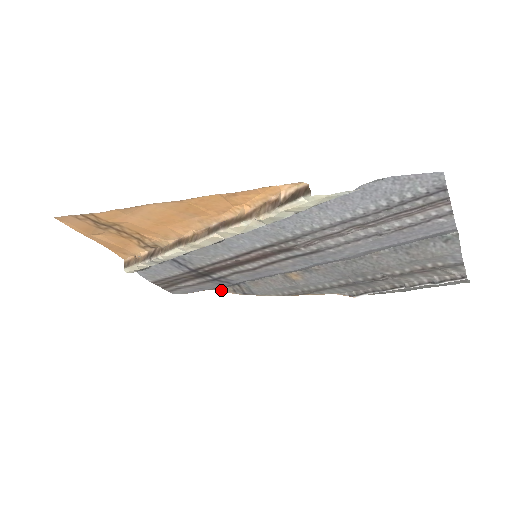
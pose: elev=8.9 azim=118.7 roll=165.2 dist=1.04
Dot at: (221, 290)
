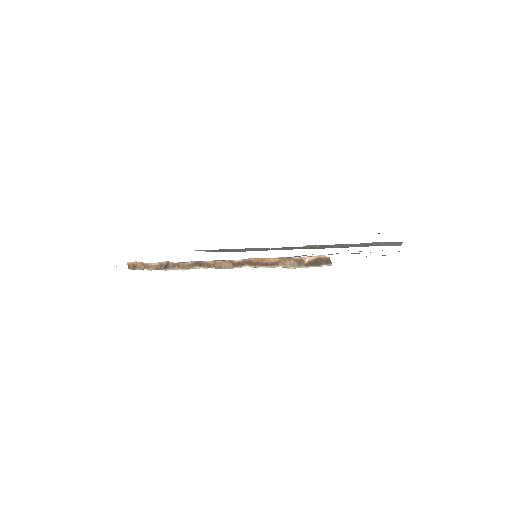
Dot at: occluded
